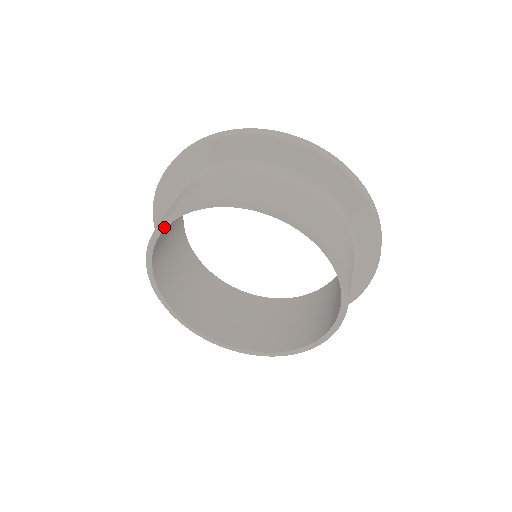
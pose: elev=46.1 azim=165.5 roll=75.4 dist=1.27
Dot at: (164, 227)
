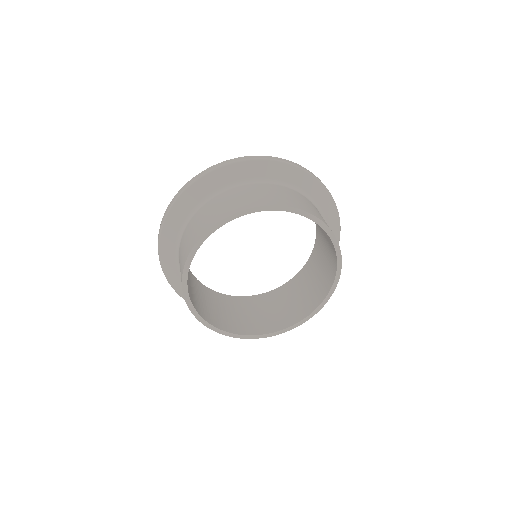
Dot at: (223, 224)
